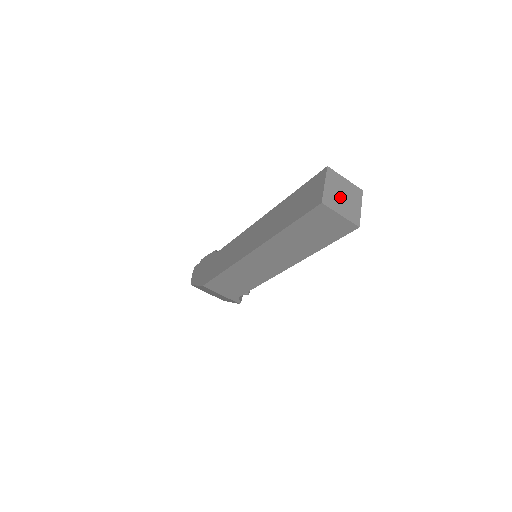
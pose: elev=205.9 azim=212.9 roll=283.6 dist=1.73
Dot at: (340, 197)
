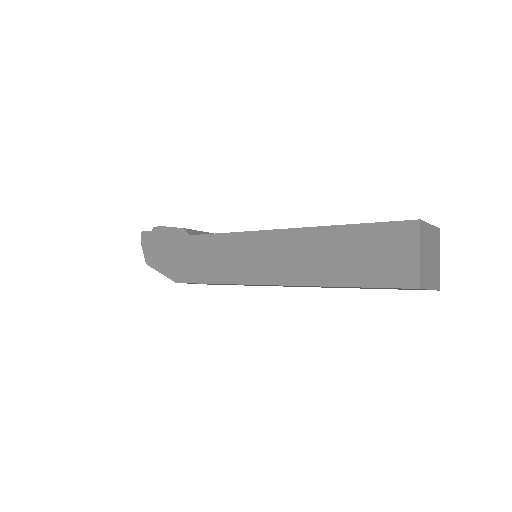
Dot at: (429, 261)
